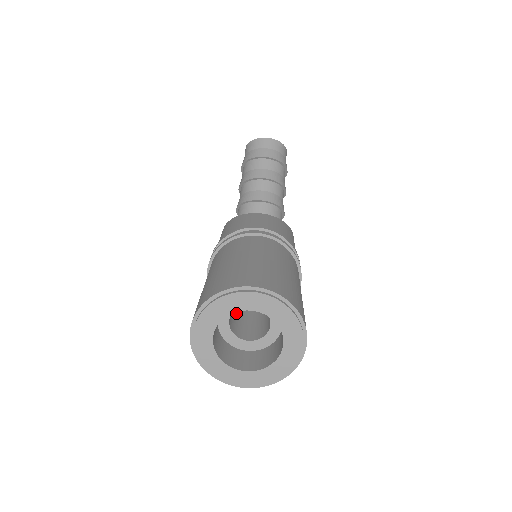
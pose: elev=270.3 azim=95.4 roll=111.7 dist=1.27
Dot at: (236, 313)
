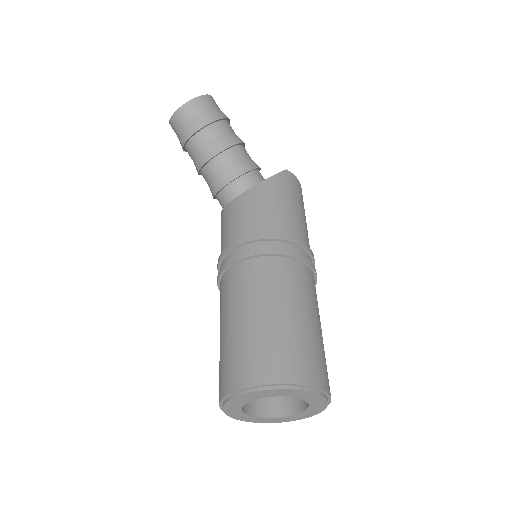
Dot at: occluded
